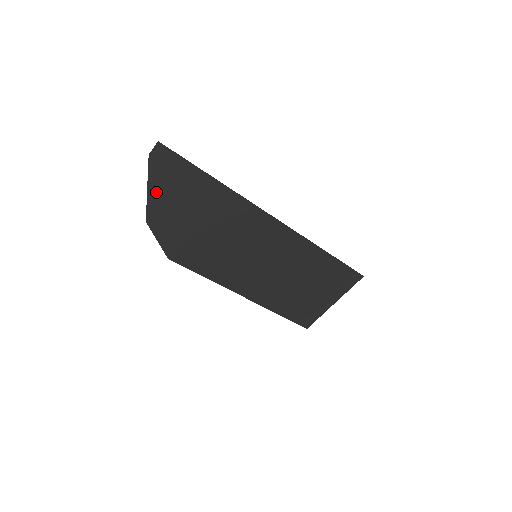
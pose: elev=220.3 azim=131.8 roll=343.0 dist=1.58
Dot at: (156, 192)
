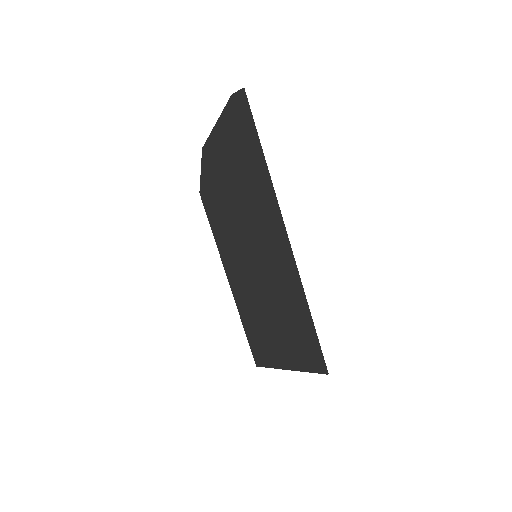
Dot at: (221, 130)
